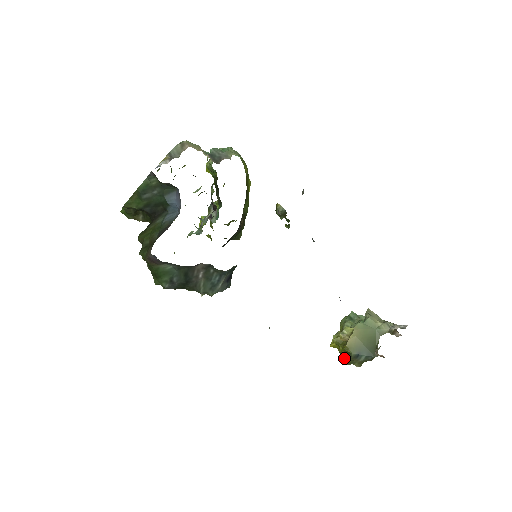
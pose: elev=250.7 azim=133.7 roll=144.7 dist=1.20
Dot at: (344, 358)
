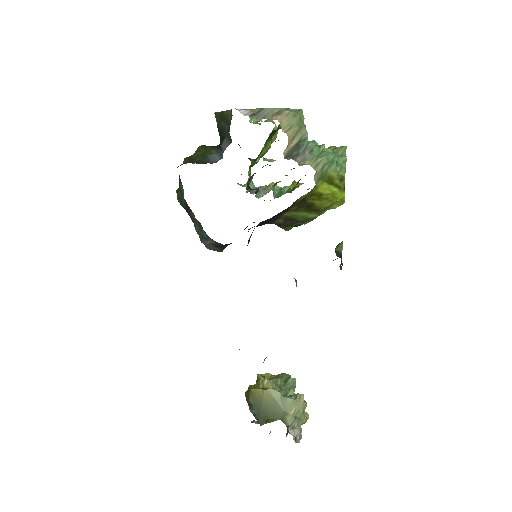
Dot at: (246, 393)
